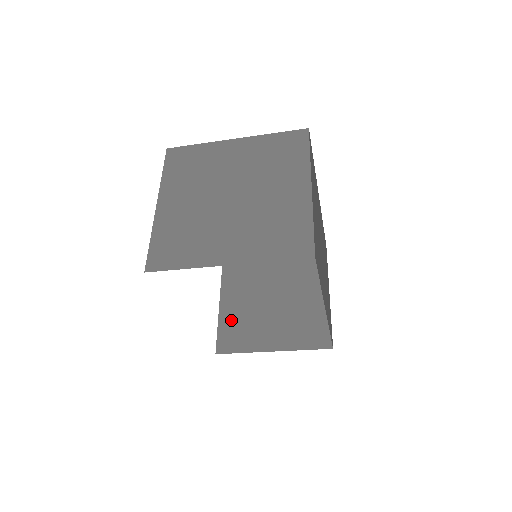
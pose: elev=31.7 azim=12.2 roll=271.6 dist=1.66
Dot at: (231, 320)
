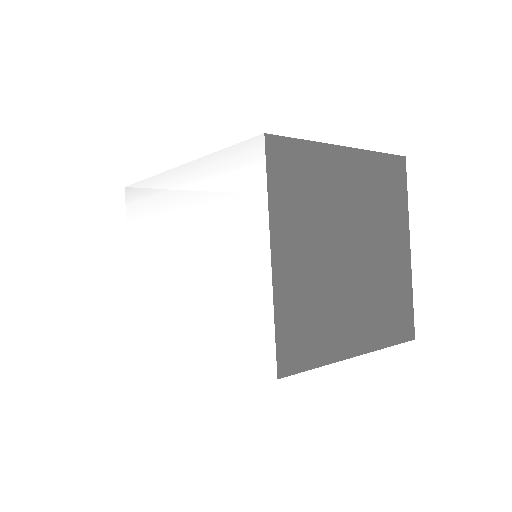
Dot at: occluded
